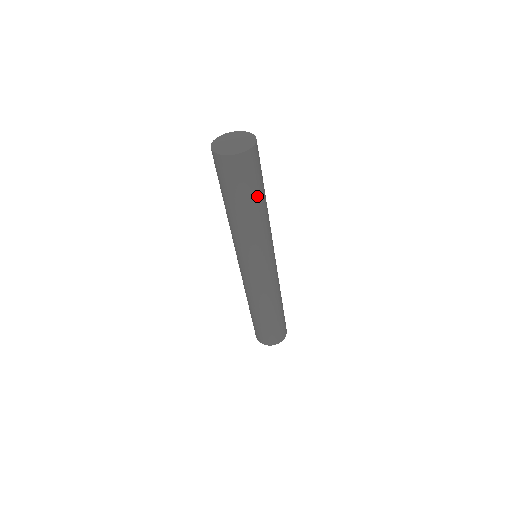
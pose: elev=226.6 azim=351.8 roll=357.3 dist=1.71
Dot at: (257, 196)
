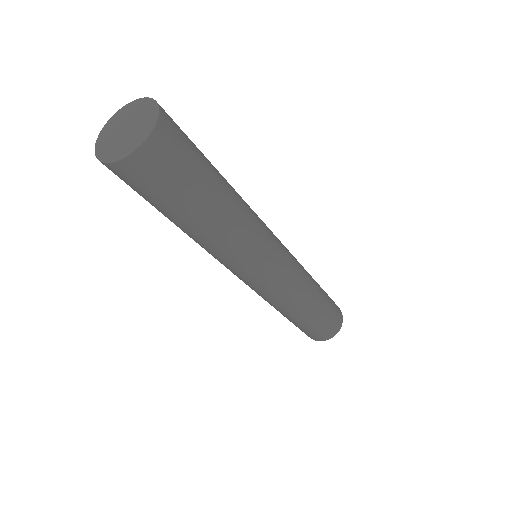
Dot at: (175, 216)
